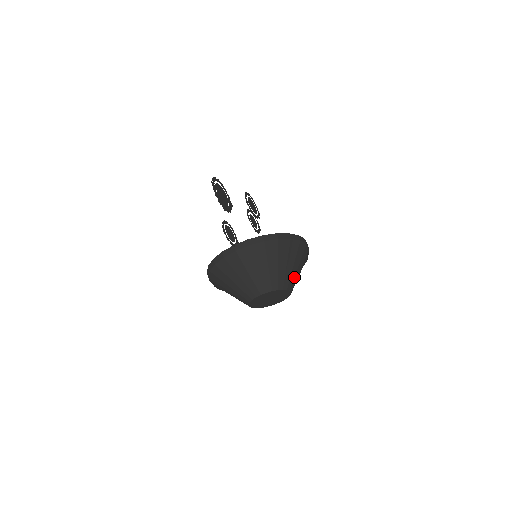
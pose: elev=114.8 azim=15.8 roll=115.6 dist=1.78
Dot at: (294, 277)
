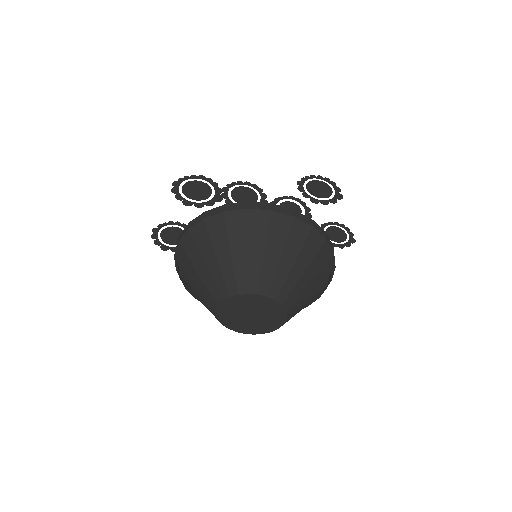
Dot at: (261, 270)
